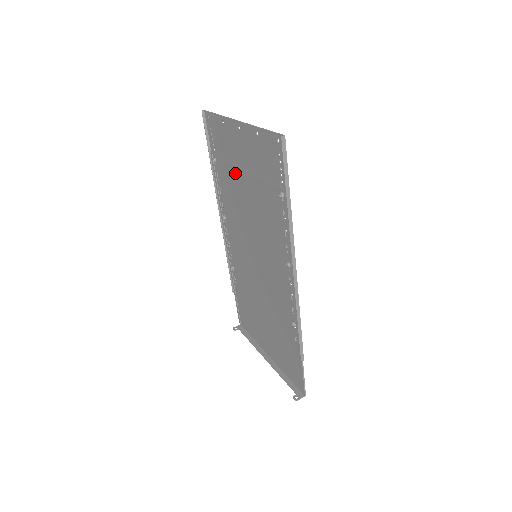
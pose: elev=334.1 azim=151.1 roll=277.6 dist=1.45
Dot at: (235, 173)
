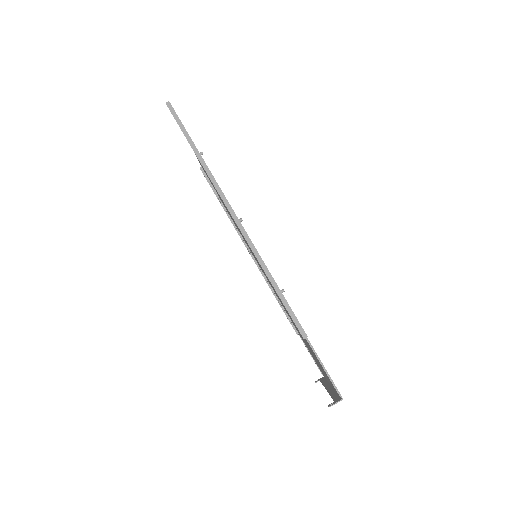
Dot at: occluded
